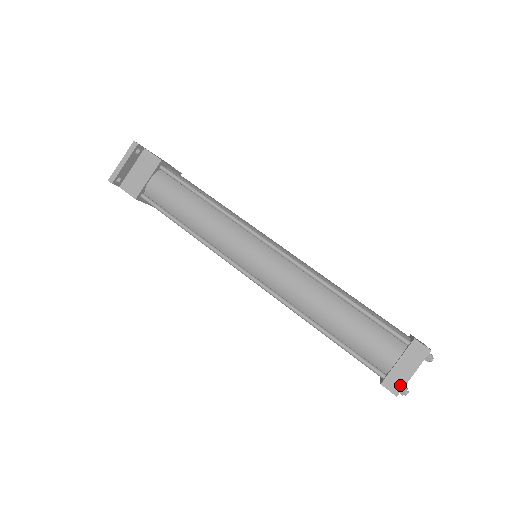
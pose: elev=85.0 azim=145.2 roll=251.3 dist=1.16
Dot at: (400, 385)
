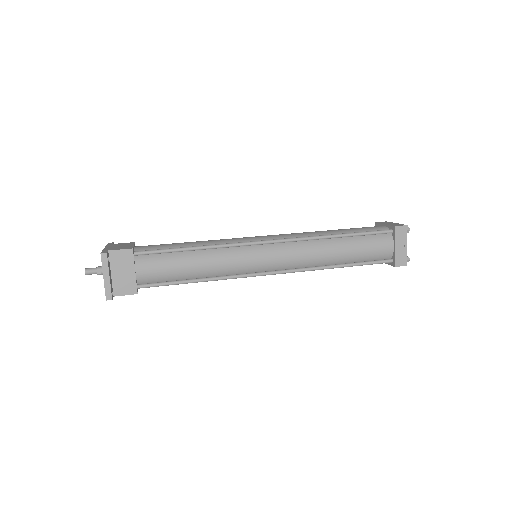
Dot at: (405, 258)
